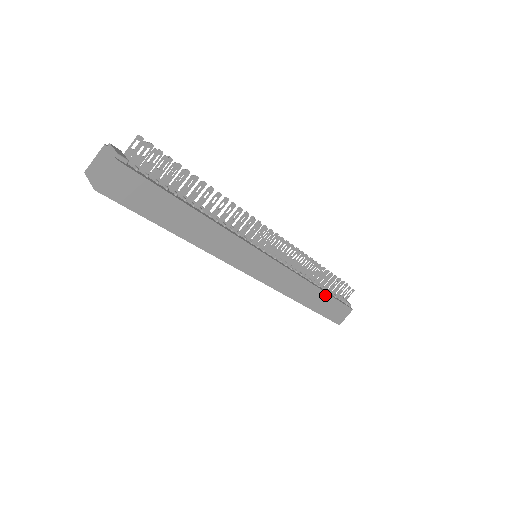
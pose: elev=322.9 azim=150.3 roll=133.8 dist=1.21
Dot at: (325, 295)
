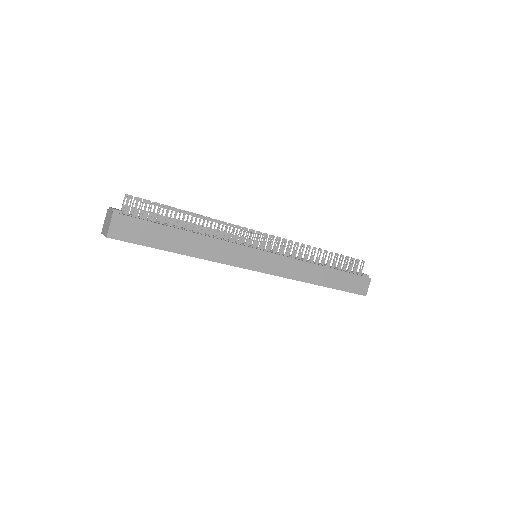
Dot at: (335, 271)
